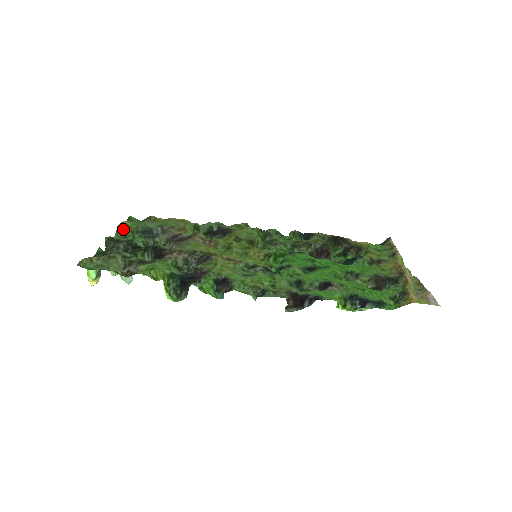
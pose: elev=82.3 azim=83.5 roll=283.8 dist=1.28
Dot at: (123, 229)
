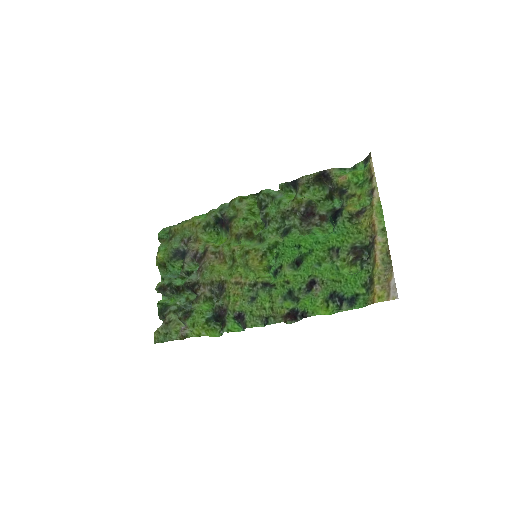
Dot at: (161, 264)
